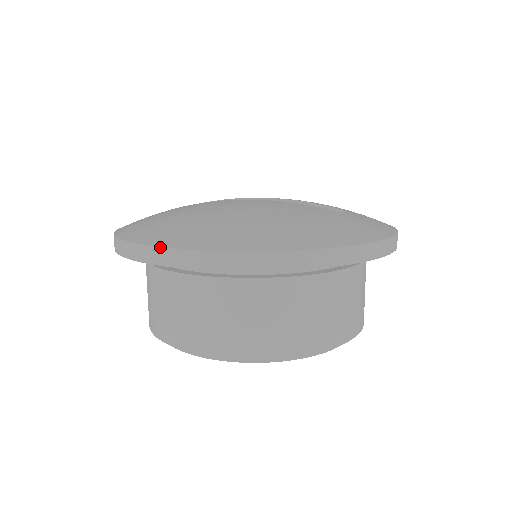
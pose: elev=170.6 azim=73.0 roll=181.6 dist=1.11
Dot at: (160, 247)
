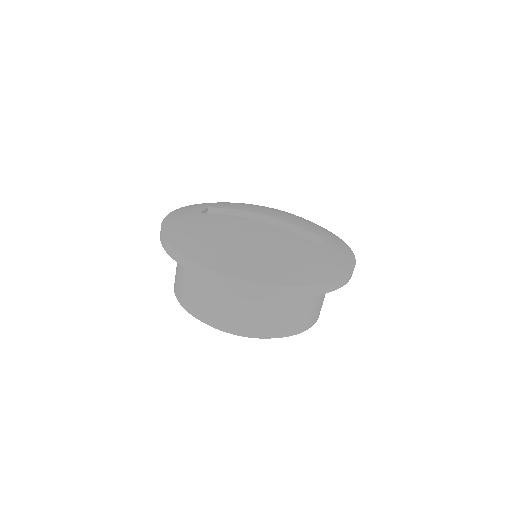
Dot at: (203, 266)
